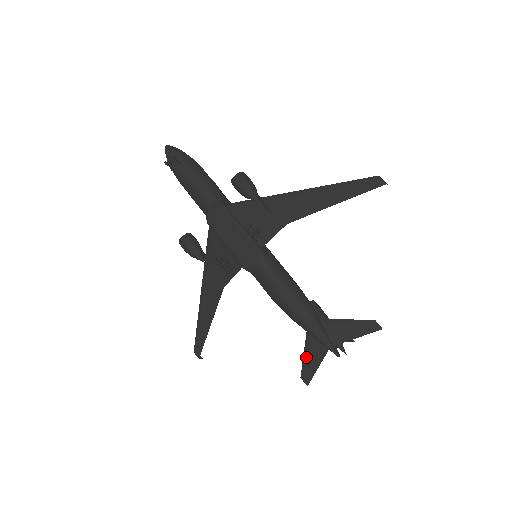
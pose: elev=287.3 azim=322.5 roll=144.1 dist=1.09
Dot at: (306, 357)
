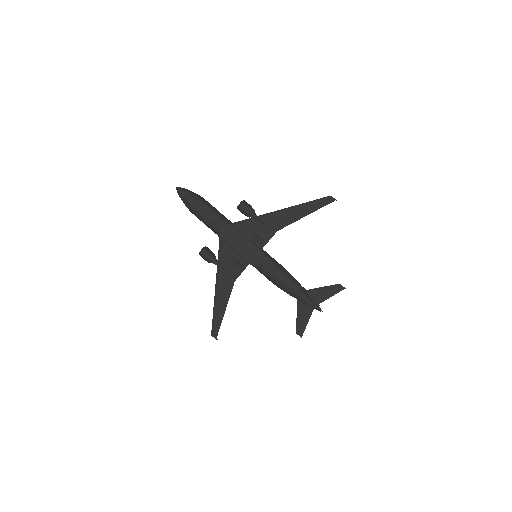
Dot at: (299, 318)
